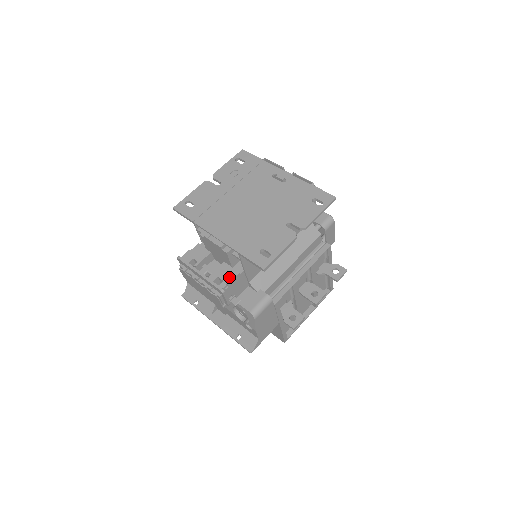
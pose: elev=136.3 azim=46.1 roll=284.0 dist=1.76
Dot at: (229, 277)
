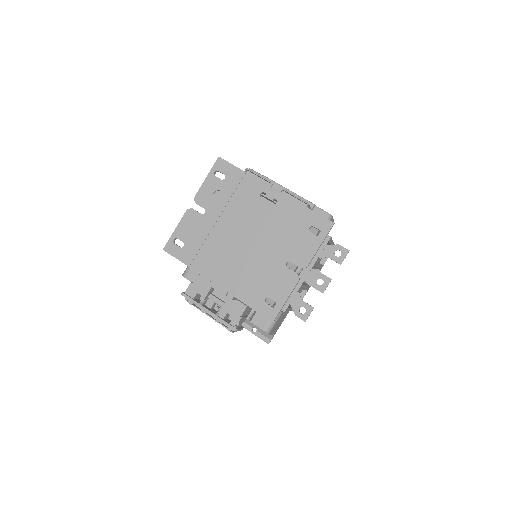
Dot at: (238, 313)
